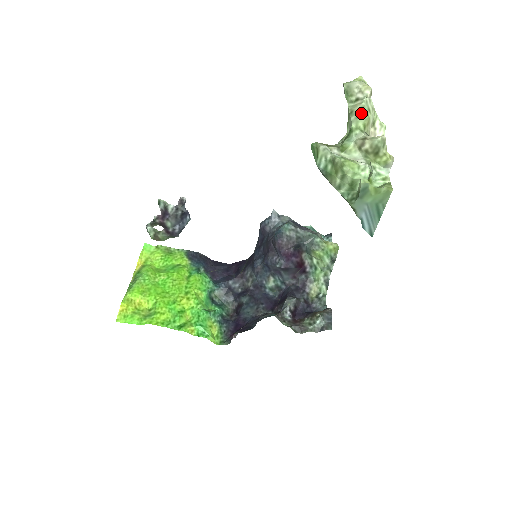
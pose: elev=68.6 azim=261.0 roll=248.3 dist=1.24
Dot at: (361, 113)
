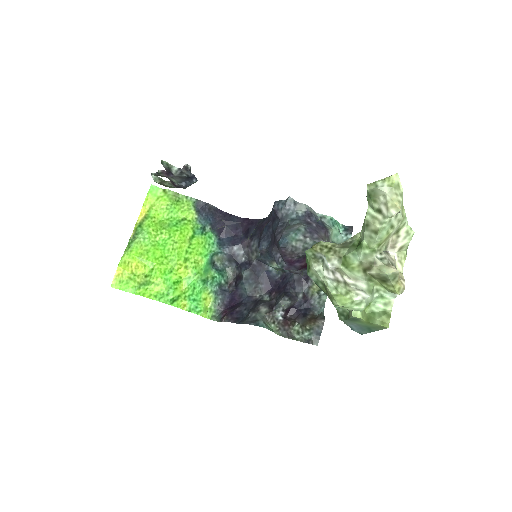
Dot at: (376, 236)
